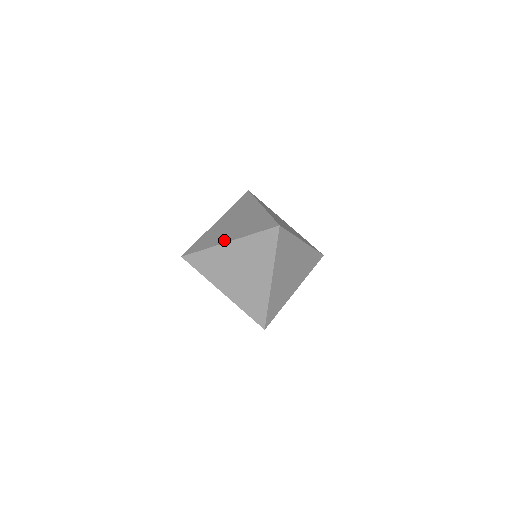
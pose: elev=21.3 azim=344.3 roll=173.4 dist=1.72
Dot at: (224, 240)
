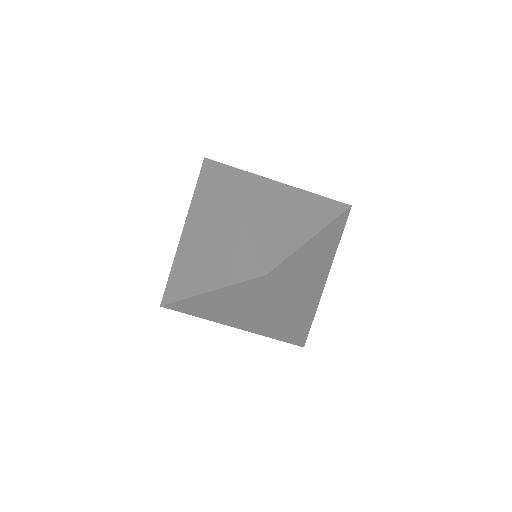
Dot at: (200, 287)
